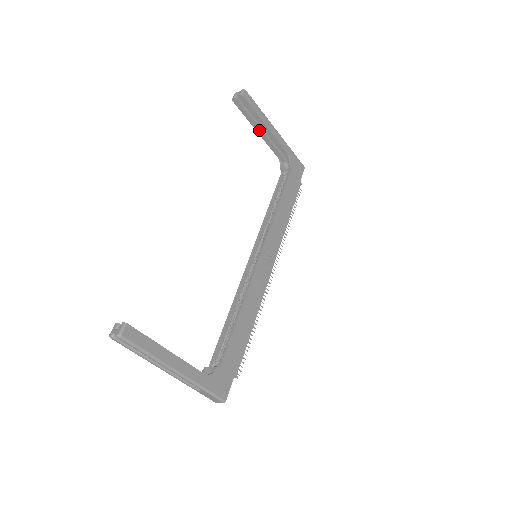
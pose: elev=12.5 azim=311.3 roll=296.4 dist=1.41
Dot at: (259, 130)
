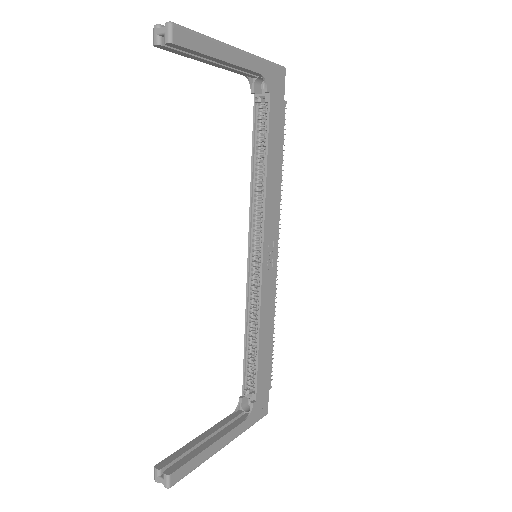
Dot at: (210, 62)
